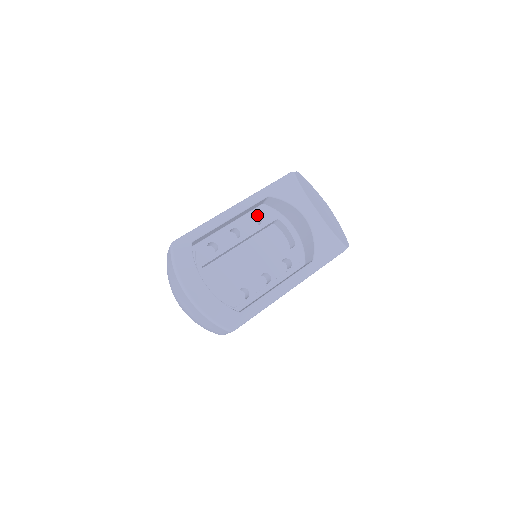
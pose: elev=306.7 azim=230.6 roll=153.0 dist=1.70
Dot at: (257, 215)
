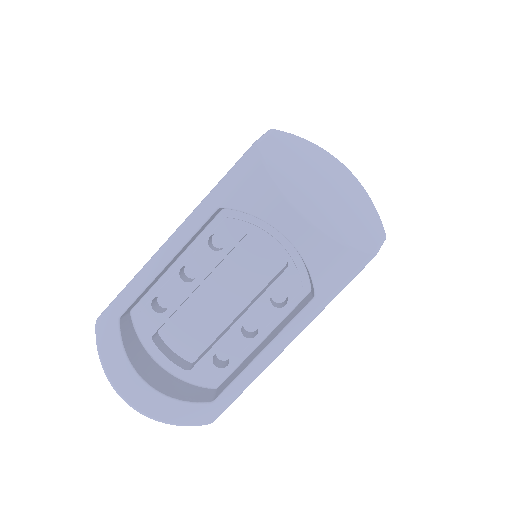
Dot at: occluded
